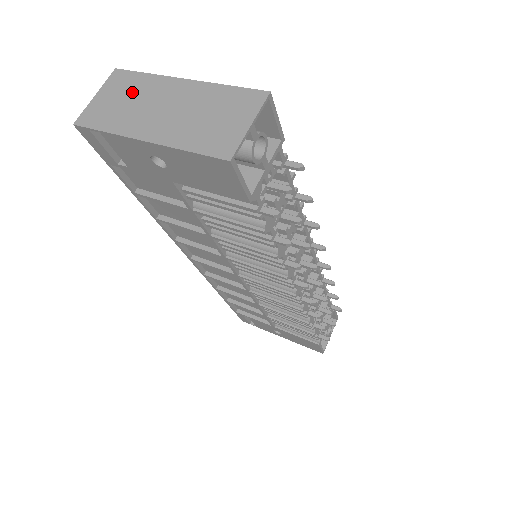
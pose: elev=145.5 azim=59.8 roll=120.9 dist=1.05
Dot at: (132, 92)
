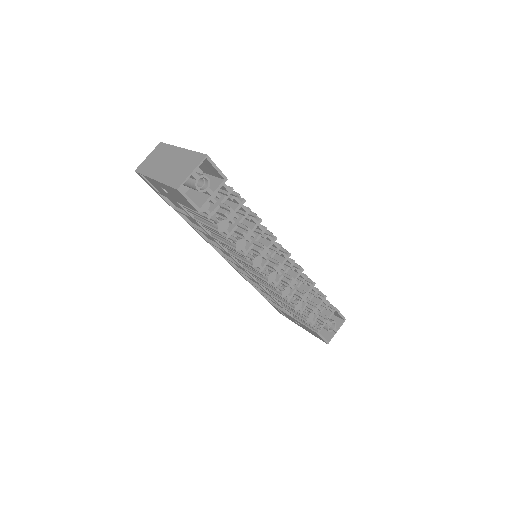
Dot at: (160, 155)
